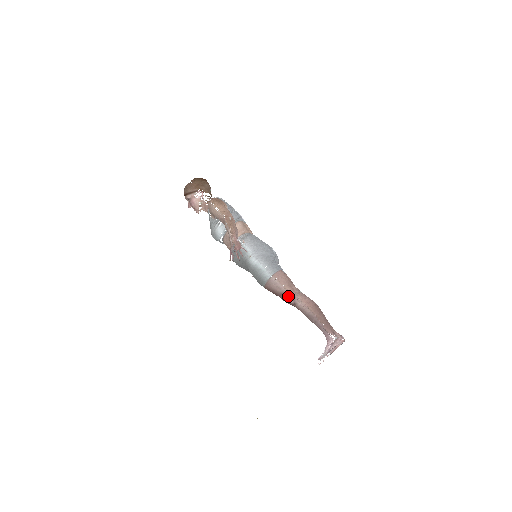
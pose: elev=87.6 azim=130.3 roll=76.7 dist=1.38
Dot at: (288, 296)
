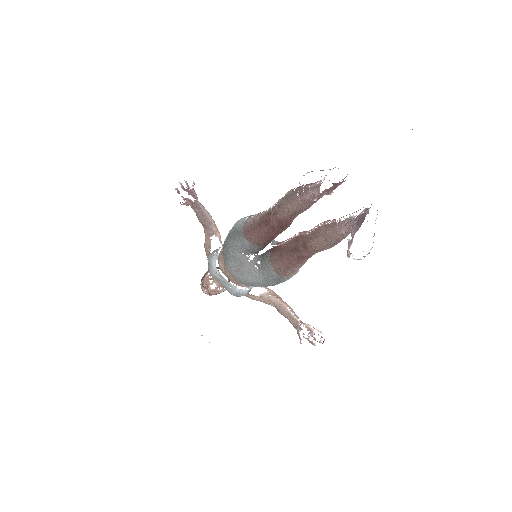
Dot at: (267, 214)
